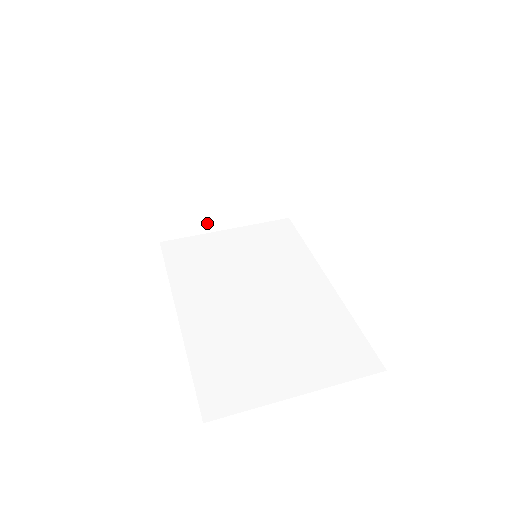
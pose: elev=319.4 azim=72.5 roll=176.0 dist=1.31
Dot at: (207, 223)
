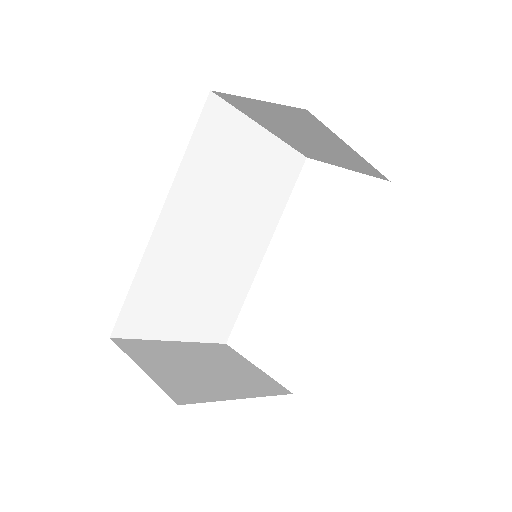
Dot at: (217, 392)
